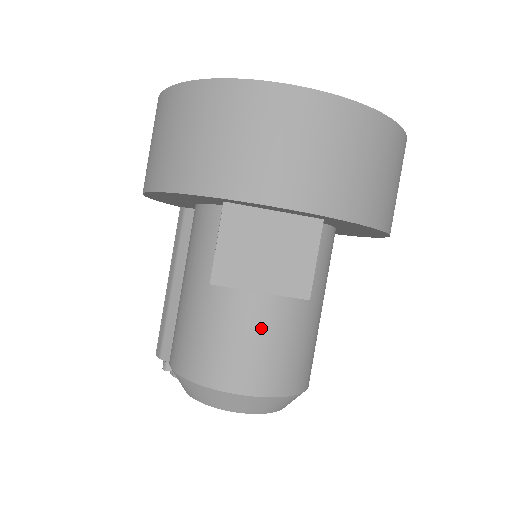
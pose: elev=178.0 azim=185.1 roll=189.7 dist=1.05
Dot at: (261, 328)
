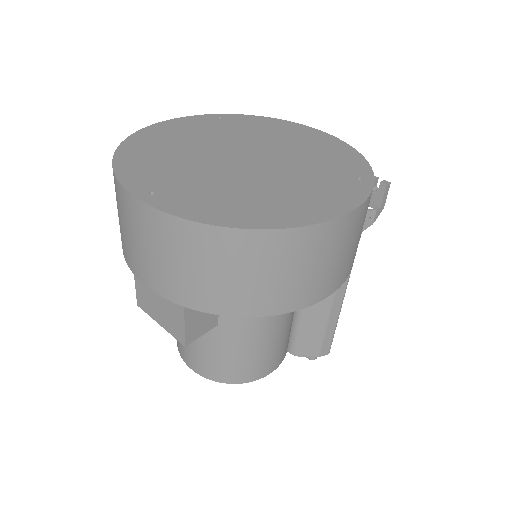
Dot at: occluded
